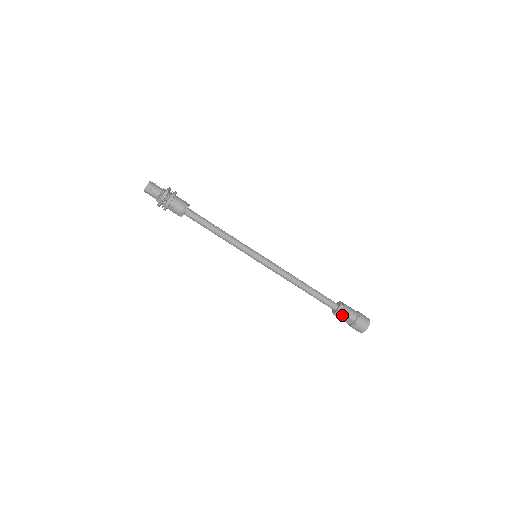
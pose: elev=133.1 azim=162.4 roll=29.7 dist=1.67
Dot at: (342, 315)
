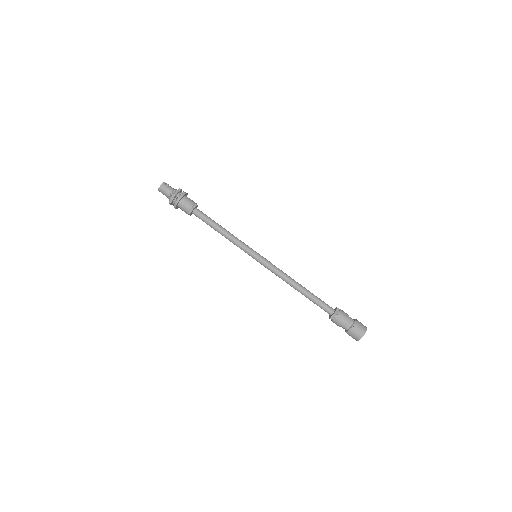
Dot at: (335, 322)
